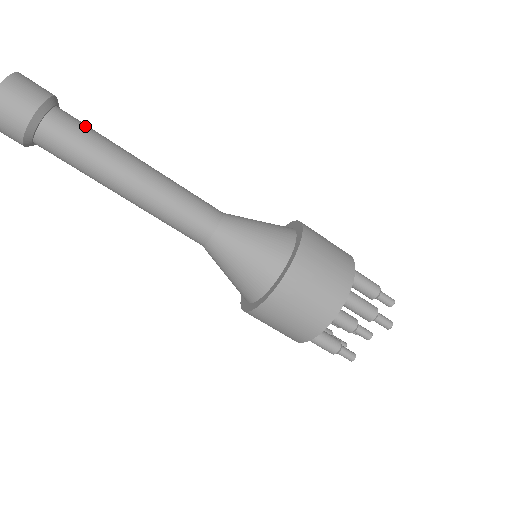
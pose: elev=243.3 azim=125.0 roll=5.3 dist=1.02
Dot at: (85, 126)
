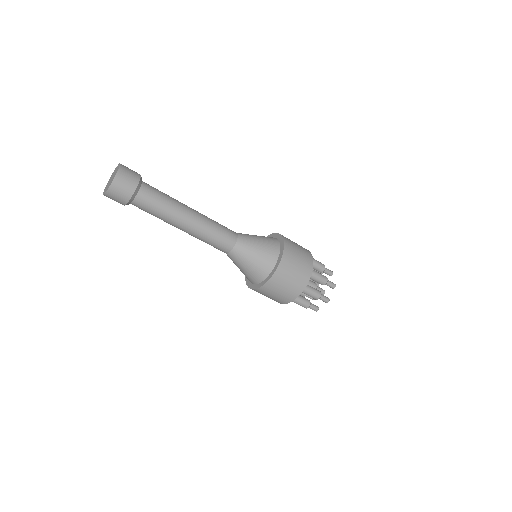
Dot at: (154, 204)
